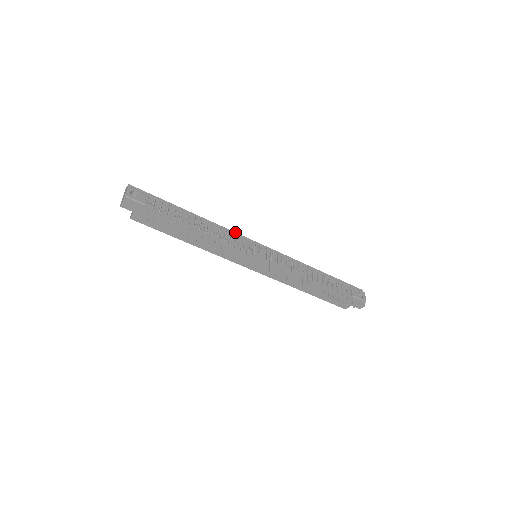
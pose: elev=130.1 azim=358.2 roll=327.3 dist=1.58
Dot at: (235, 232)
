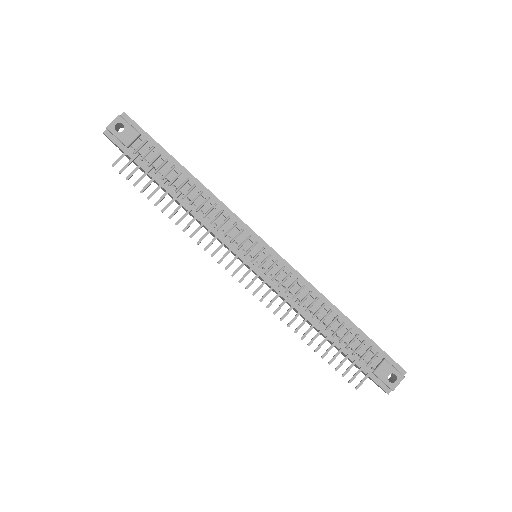
Dot at: occluded
